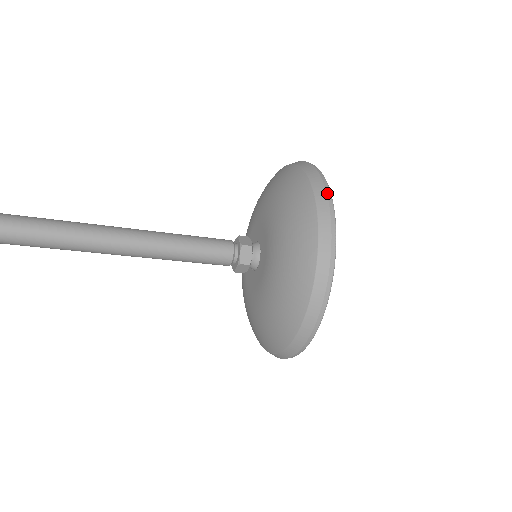
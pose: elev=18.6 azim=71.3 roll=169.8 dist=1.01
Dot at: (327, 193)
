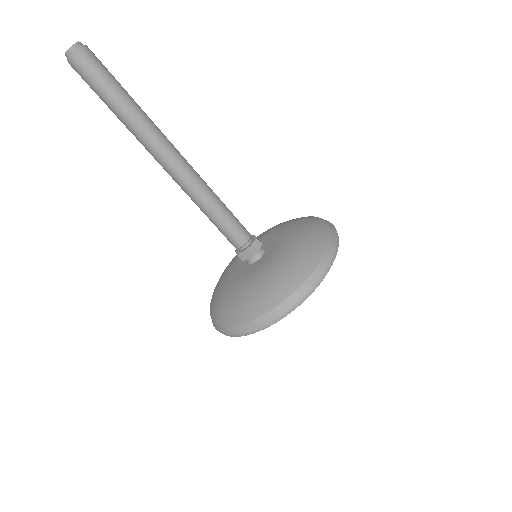
Dot at: occluded
